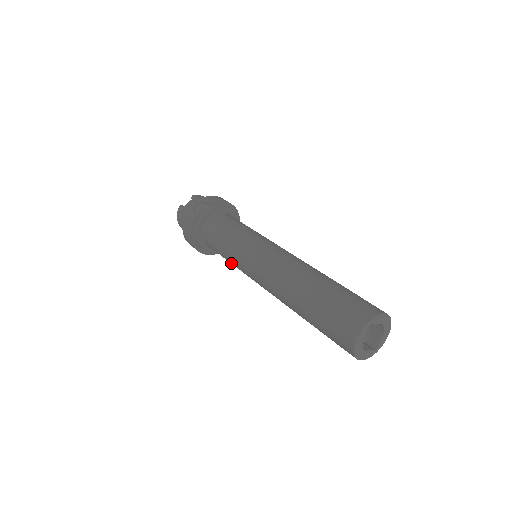
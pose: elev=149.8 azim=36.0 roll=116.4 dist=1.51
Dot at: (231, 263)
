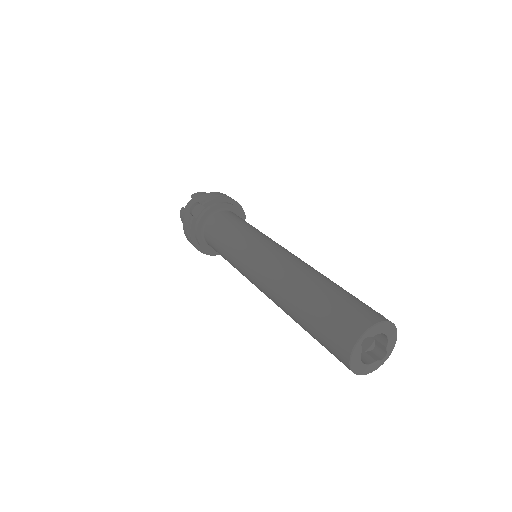
Dot at: occluded
